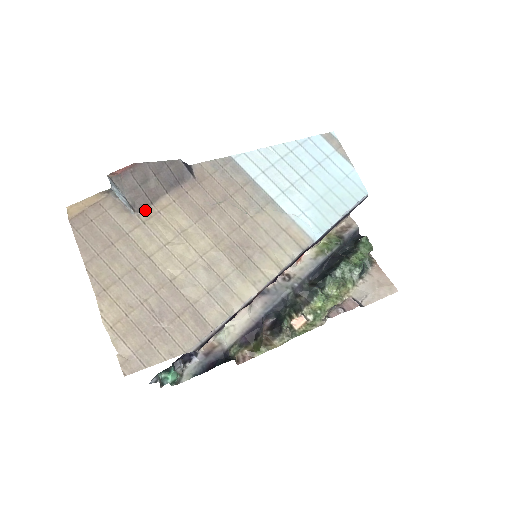
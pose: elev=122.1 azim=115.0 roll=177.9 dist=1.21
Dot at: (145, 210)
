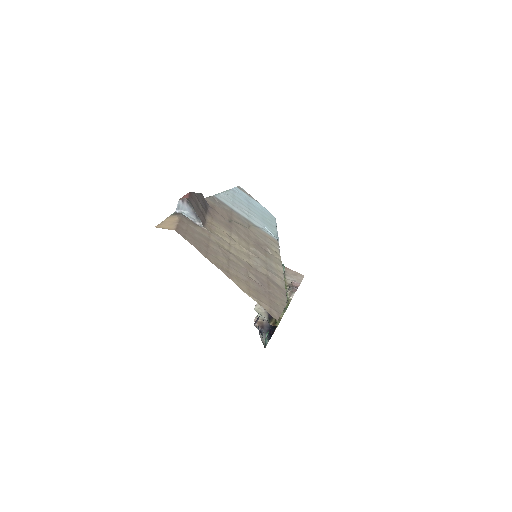
Dot at: (205, 225)
